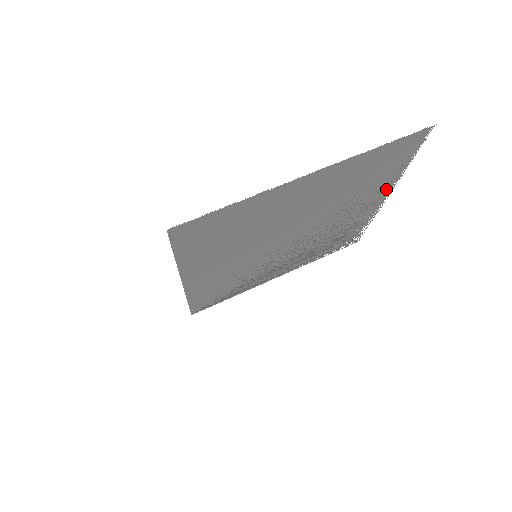
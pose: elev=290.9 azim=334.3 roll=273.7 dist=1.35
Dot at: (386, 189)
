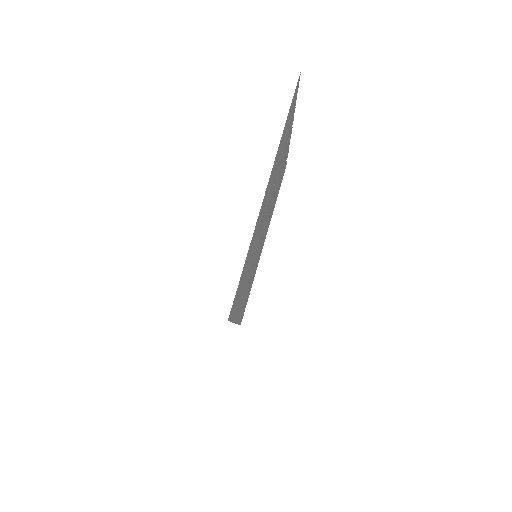
Dot at: occluded
